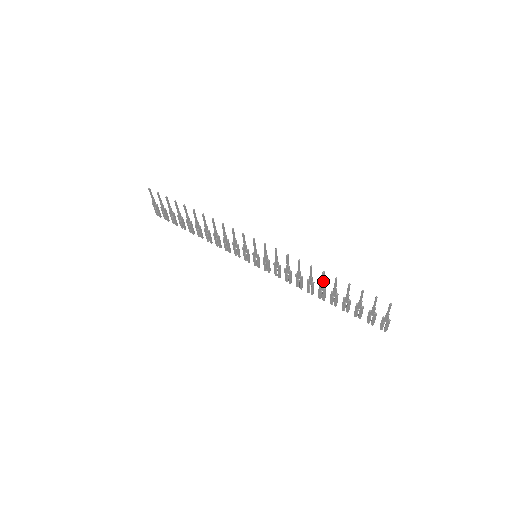
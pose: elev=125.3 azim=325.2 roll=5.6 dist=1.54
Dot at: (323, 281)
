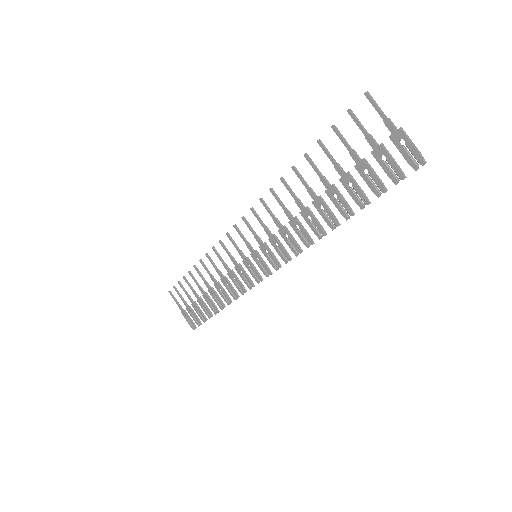
Dot at: (306, 185)
